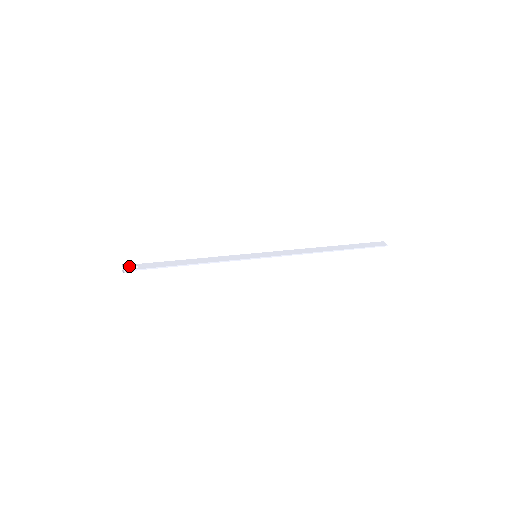
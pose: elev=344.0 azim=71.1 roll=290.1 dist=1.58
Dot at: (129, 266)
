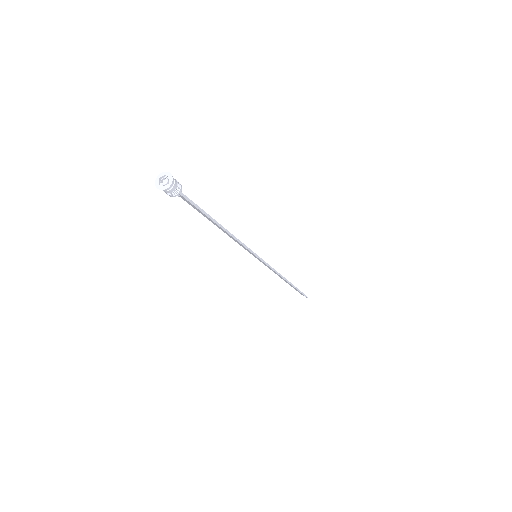
Dot at: (177, 182)
